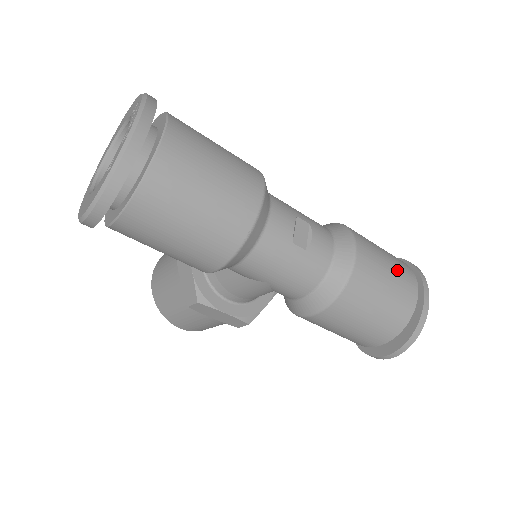
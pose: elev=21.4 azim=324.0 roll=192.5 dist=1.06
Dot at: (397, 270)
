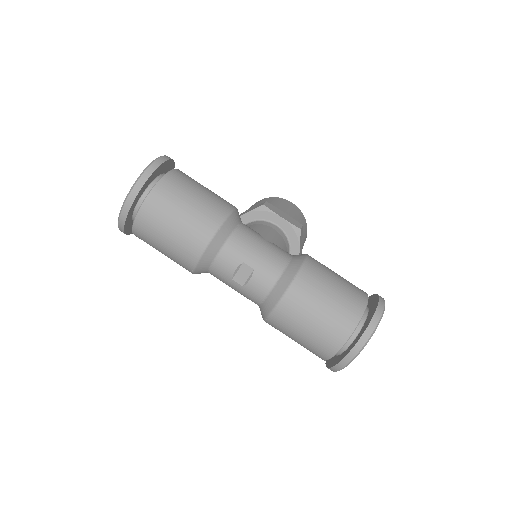
Dot at: (324, 325)
